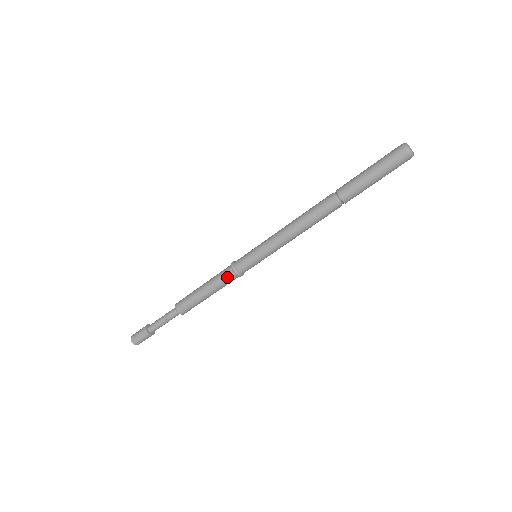
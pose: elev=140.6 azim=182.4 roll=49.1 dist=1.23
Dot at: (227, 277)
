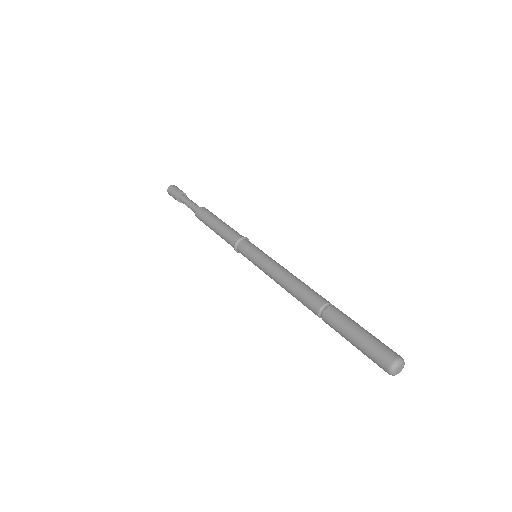
Dot at: (230, 241)
